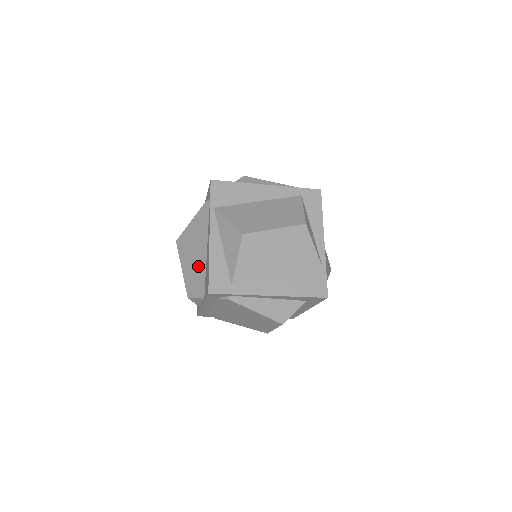
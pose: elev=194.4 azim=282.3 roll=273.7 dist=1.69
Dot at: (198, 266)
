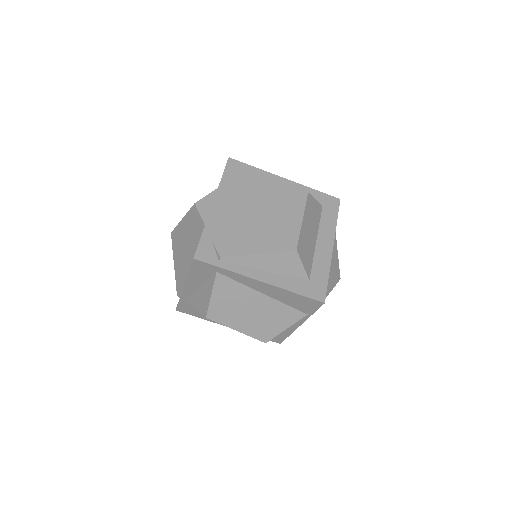
Dot at: occluded
